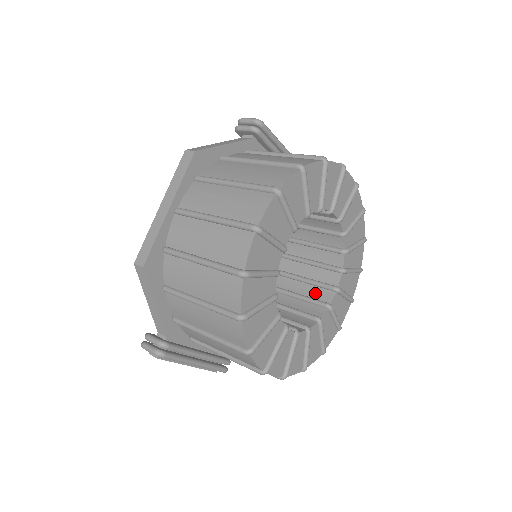
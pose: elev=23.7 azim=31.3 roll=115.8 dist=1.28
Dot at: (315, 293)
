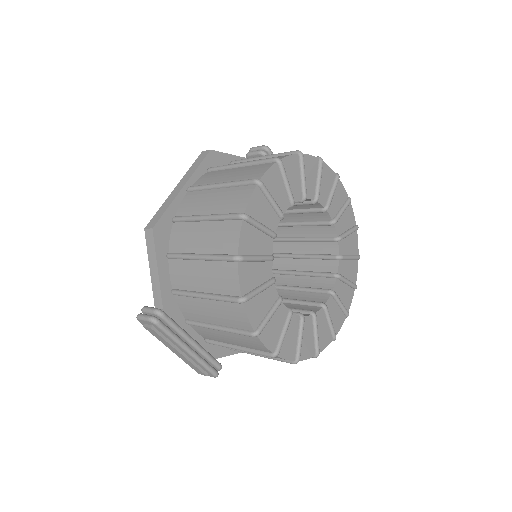
Dot at: (310, 298)
